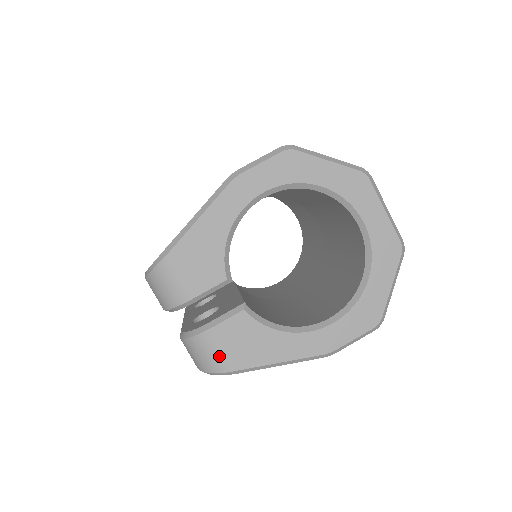
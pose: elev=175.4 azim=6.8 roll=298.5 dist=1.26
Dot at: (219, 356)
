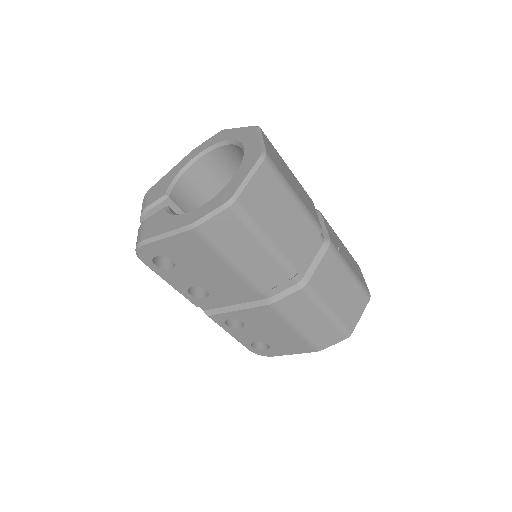
Dot at: (141, 234)
